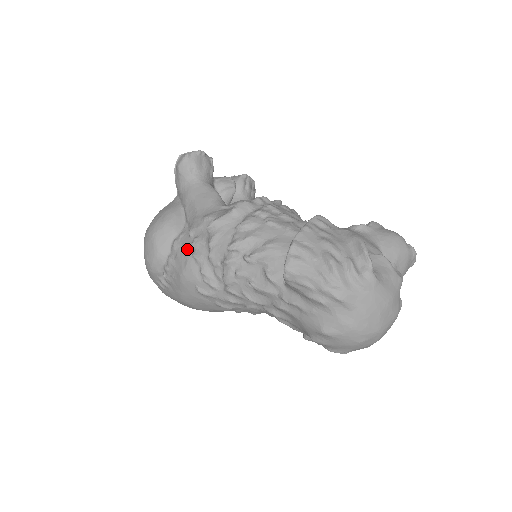
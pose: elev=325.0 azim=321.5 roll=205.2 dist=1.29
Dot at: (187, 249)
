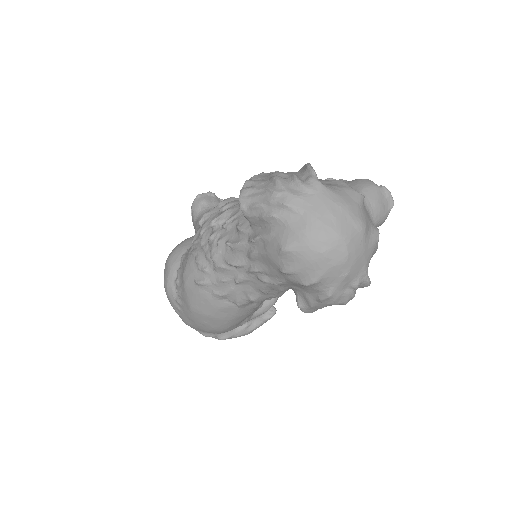
Dot at: (189, 252)
